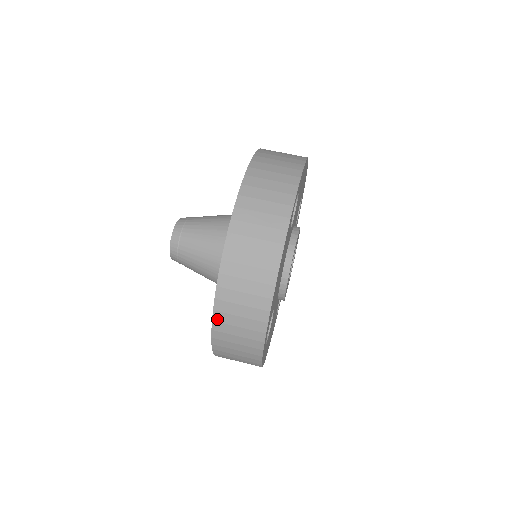
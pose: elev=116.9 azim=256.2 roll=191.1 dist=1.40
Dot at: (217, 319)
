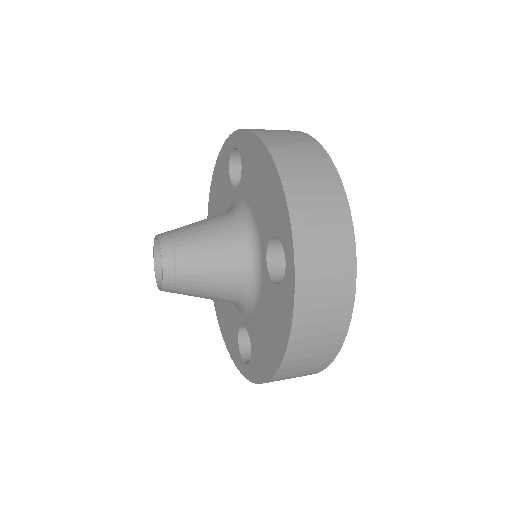
Dot at: (293, 207)
